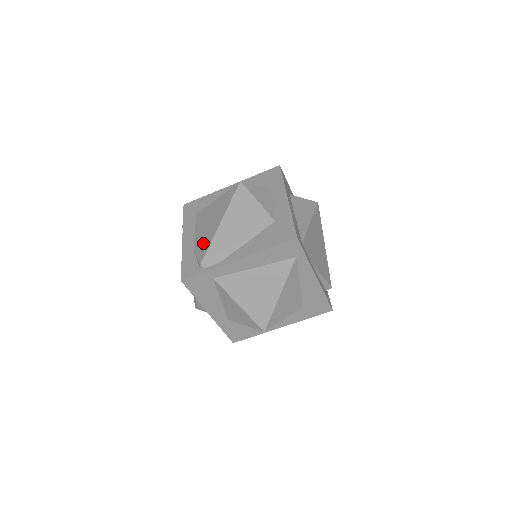
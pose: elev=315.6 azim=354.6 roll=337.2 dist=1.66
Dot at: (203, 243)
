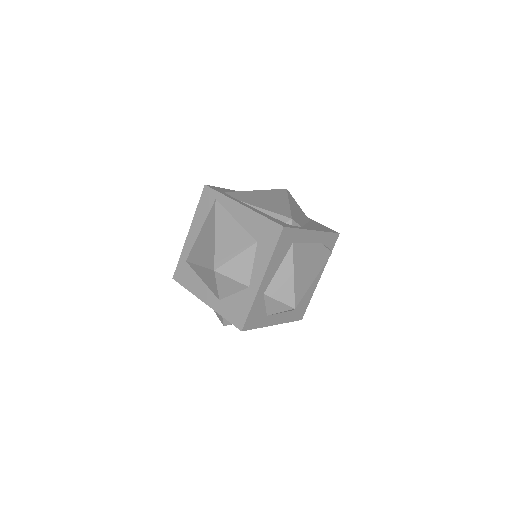
Dot at: occluded
